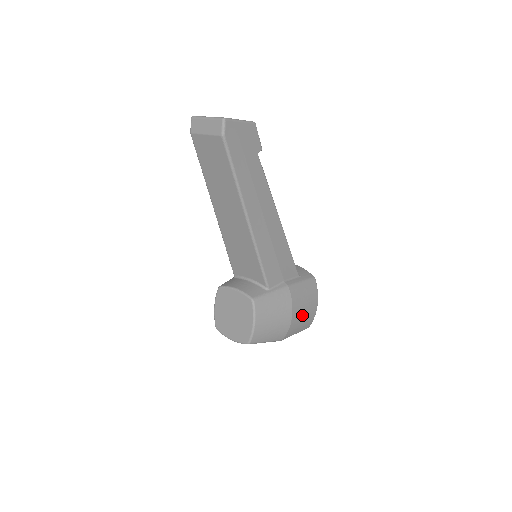
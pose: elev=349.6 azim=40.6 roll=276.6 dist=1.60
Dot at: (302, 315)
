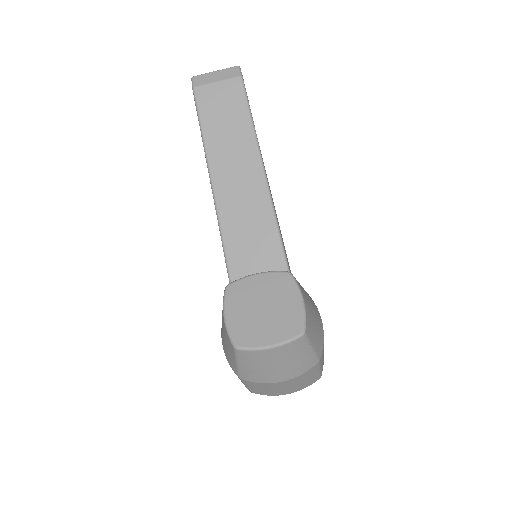
Dot at: occluded
